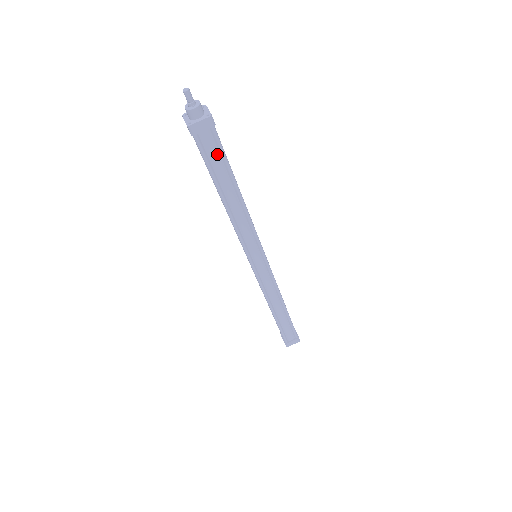
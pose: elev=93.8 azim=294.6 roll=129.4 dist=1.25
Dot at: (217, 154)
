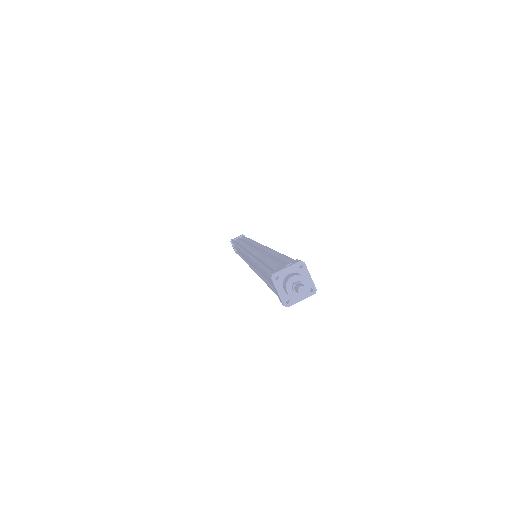
Dot at: occluded
